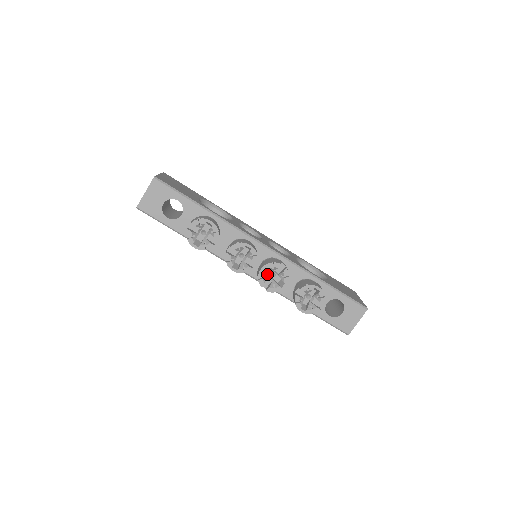
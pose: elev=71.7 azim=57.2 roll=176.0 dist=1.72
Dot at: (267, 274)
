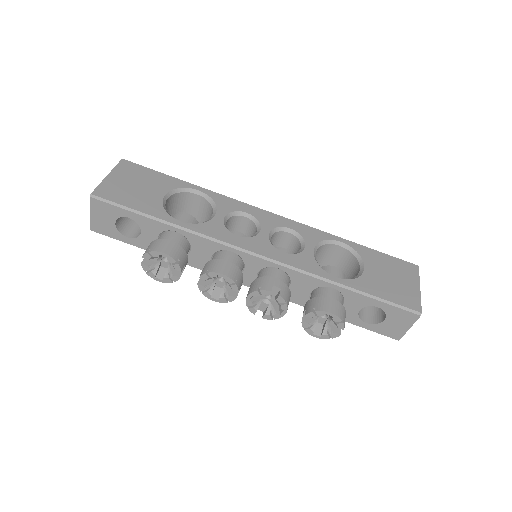
Dot at: (260, 296)
